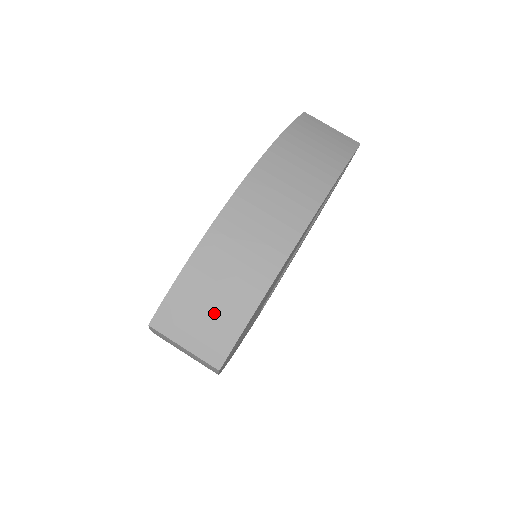
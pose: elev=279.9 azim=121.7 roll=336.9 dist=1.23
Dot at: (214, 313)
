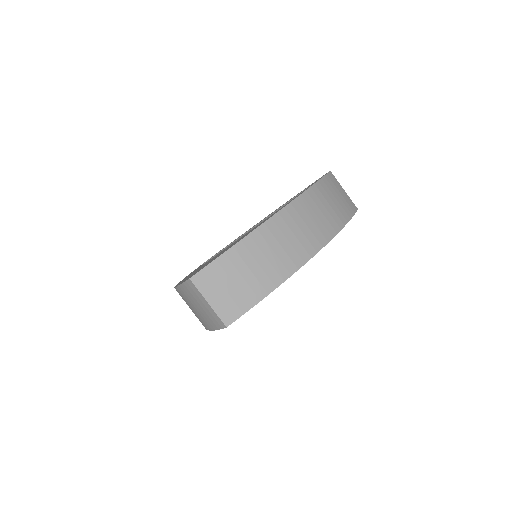
Dot at: (239, 288)
